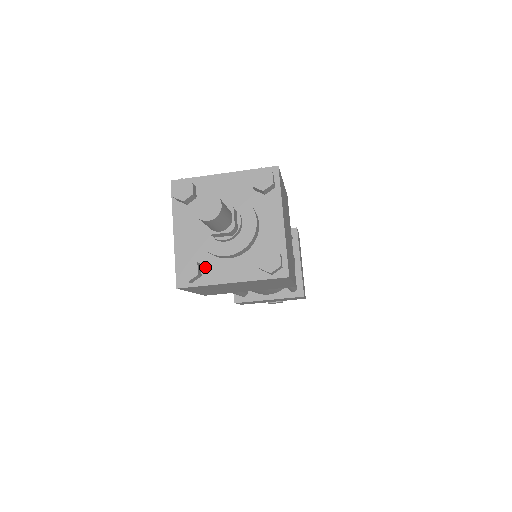
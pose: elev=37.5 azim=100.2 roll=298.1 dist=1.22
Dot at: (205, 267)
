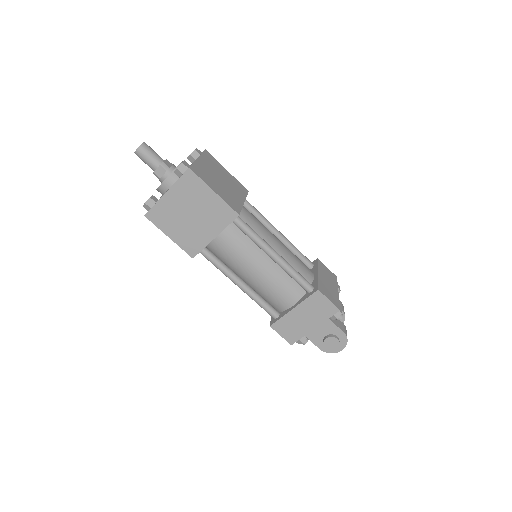
Dot at: occluded
